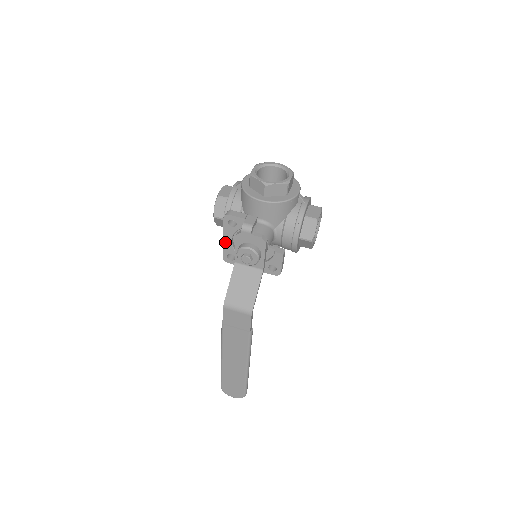
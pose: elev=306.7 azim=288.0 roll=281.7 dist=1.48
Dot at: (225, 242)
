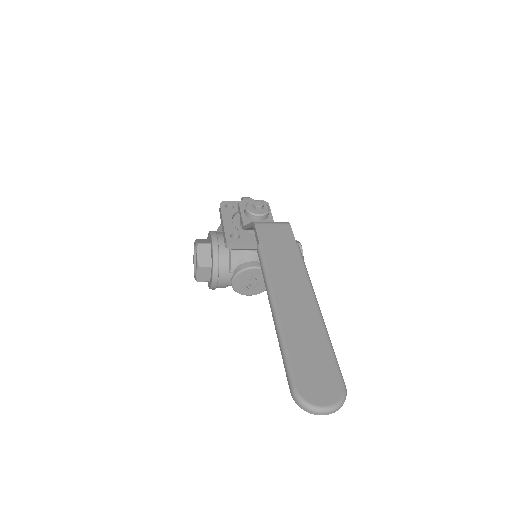
Dot at: (225, 223)
